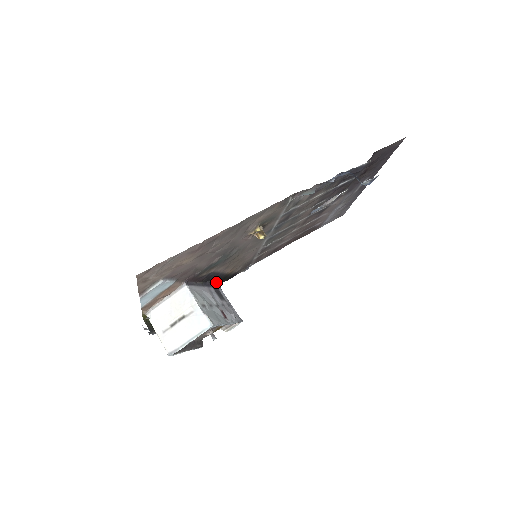
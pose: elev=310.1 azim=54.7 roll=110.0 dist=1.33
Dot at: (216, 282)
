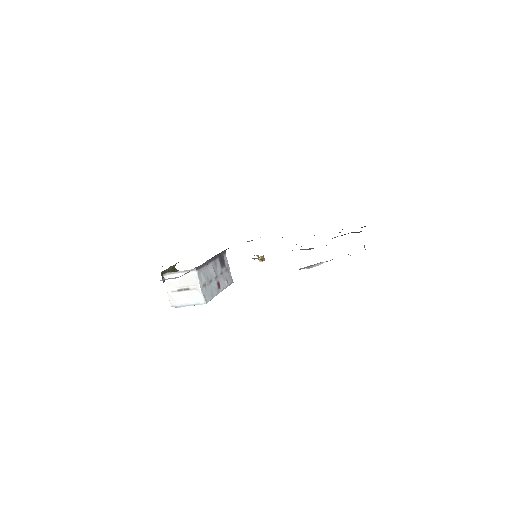
Dot at: occluded
